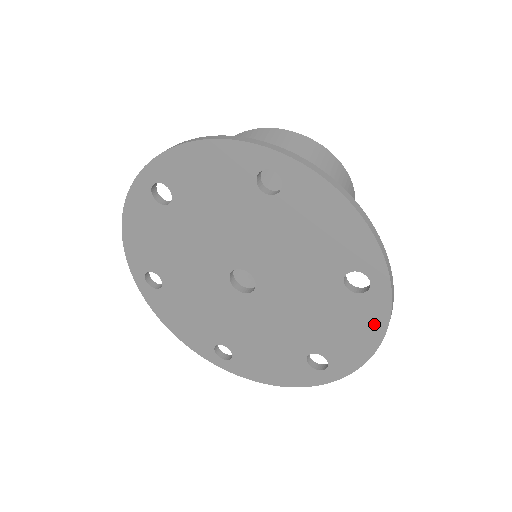
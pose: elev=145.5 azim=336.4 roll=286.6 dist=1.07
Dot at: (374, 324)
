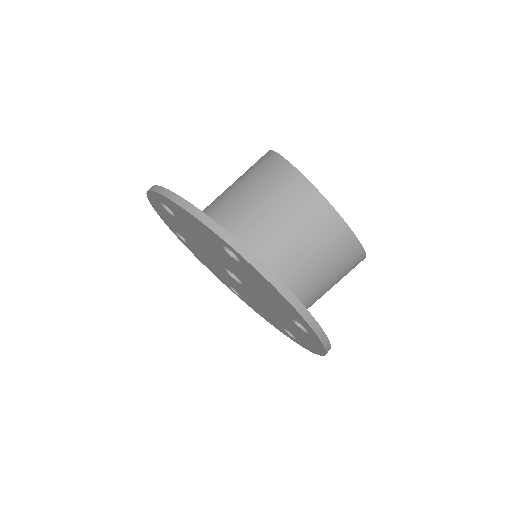
Dot at: (279, 329)
